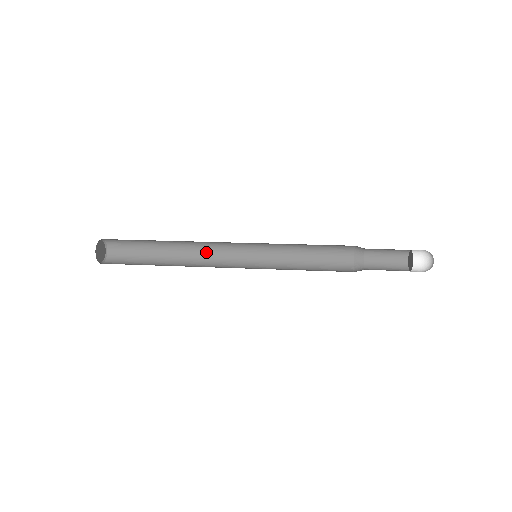
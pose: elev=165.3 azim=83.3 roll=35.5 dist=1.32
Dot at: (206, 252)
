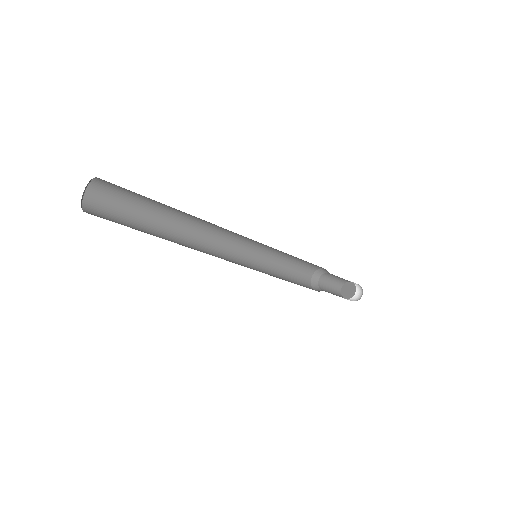
Dot at: (202, 239)
